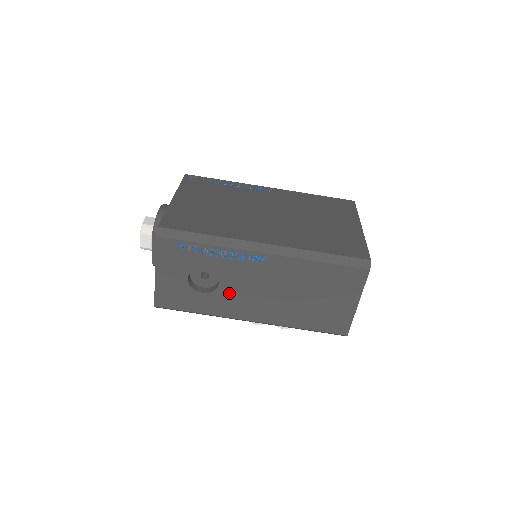
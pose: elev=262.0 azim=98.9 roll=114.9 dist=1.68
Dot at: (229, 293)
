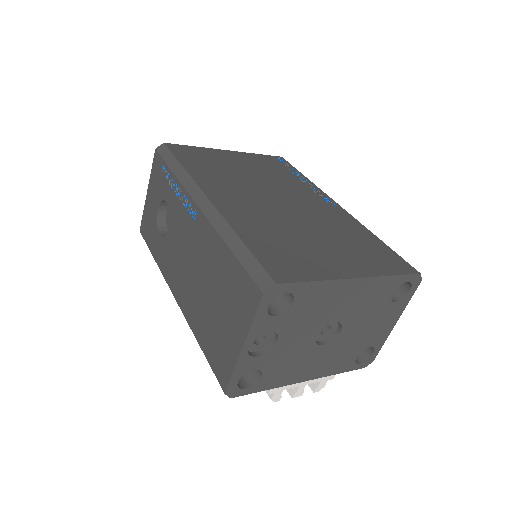
Dot at: (171, 246)
